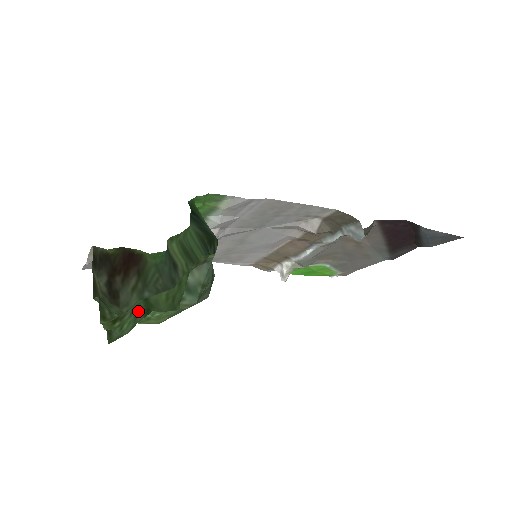
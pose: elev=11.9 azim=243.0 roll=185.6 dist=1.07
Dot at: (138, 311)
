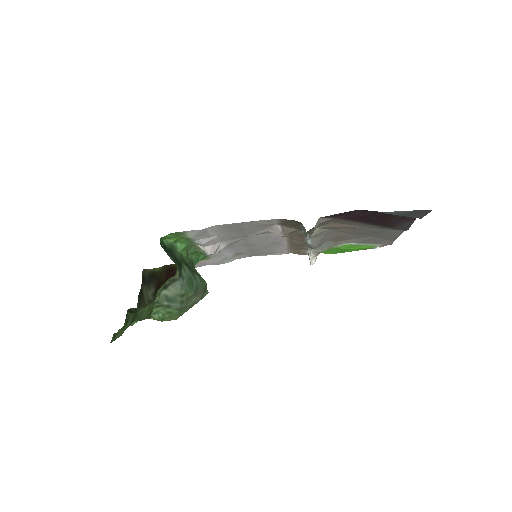
Dot at: occluded
